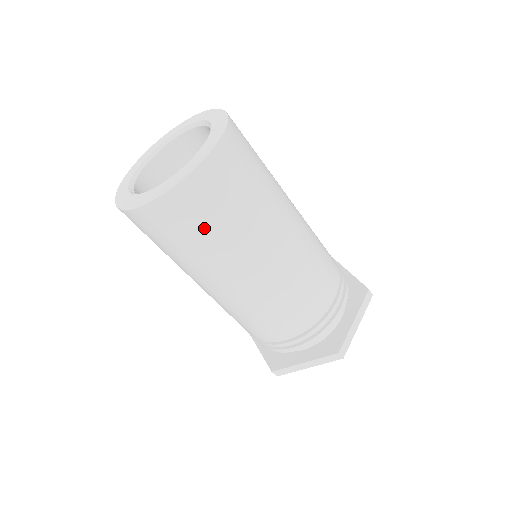
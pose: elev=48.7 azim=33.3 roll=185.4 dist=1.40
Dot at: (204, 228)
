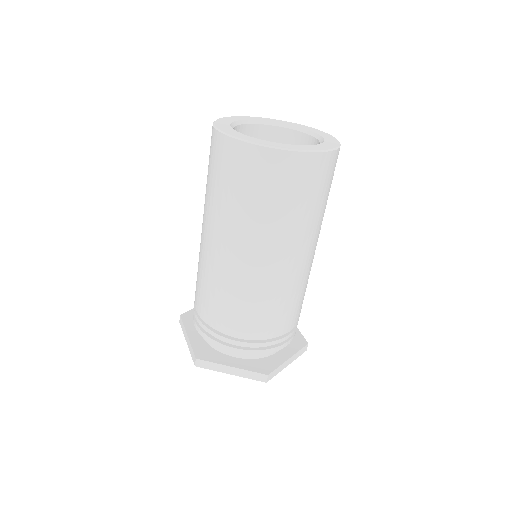
Dot at: (279, 198)
